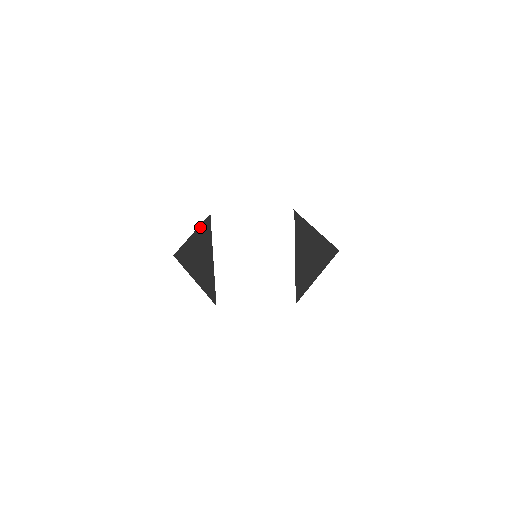
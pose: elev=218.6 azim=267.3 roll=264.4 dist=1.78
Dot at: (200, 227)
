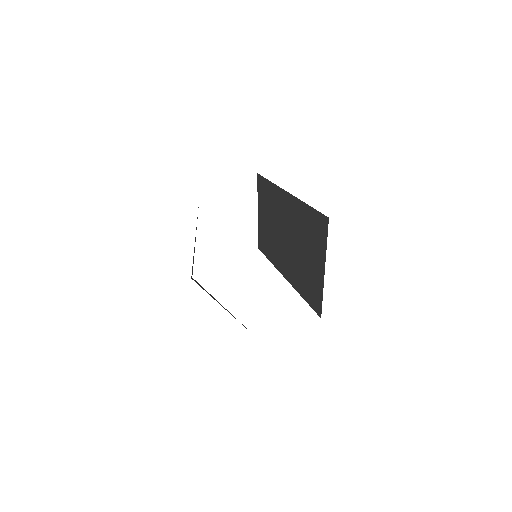
Dot at: occluded
